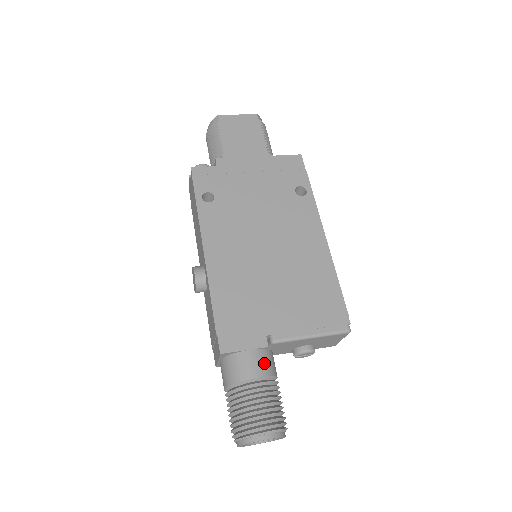
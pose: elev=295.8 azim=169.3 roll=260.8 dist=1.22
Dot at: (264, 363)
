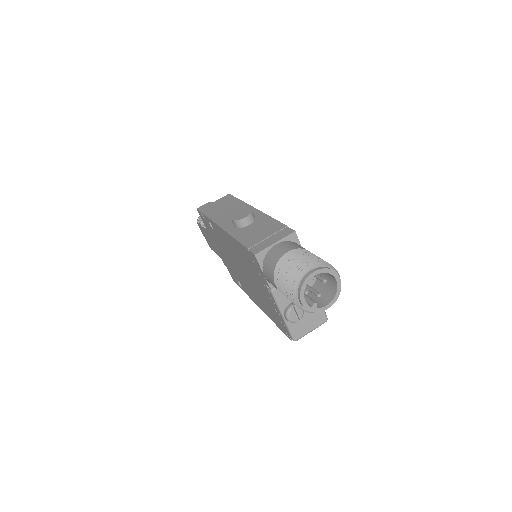
Dot at: occluded
